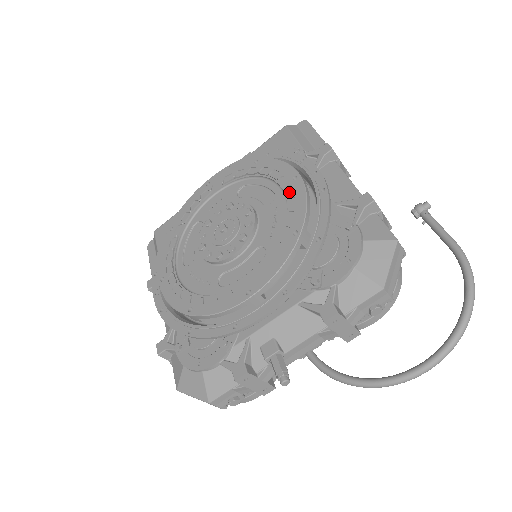
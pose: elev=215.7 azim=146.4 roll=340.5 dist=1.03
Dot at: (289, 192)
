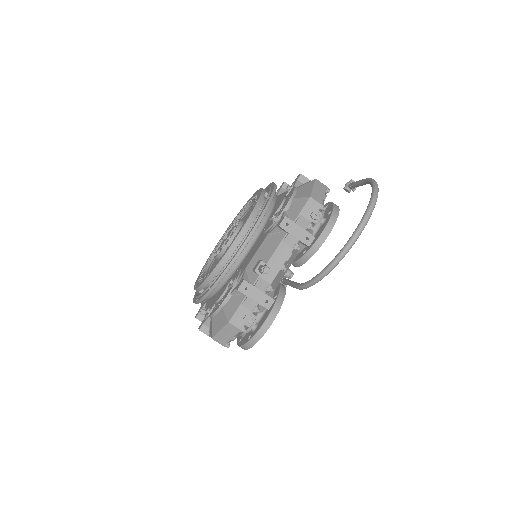
Dot at: (256, 197)
